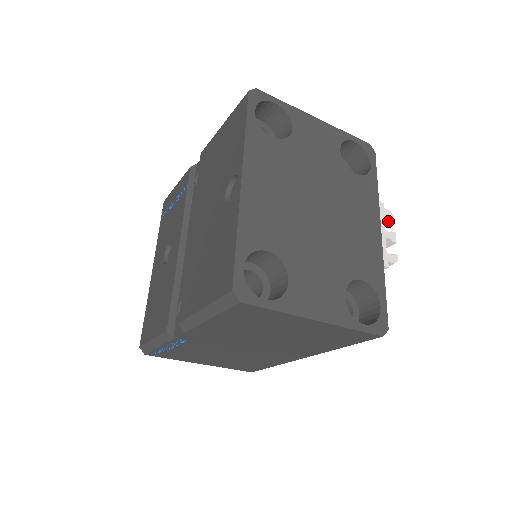
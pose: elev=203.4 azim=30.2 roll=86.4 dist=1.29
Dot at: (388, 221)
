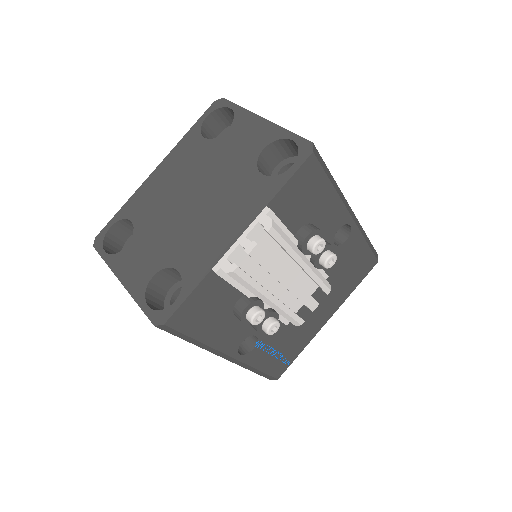
Dot at: (266, 230)
